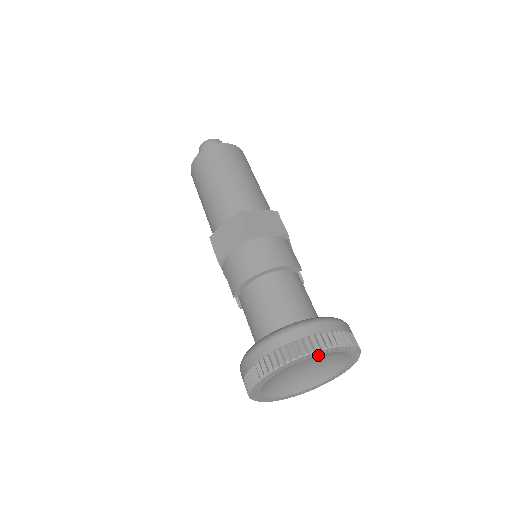
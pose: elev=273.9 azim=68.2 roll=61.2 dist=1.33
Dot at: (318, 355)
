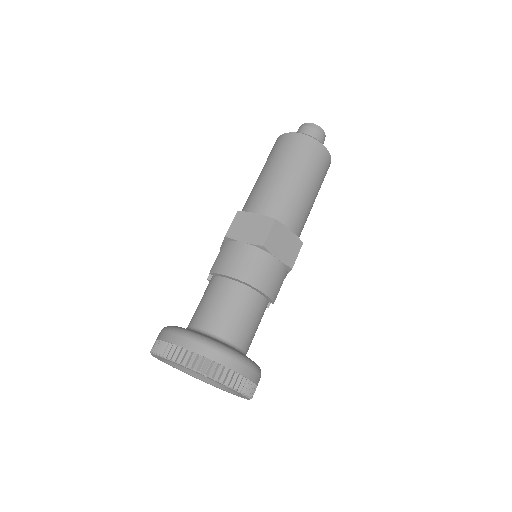
Dot at: occluded
